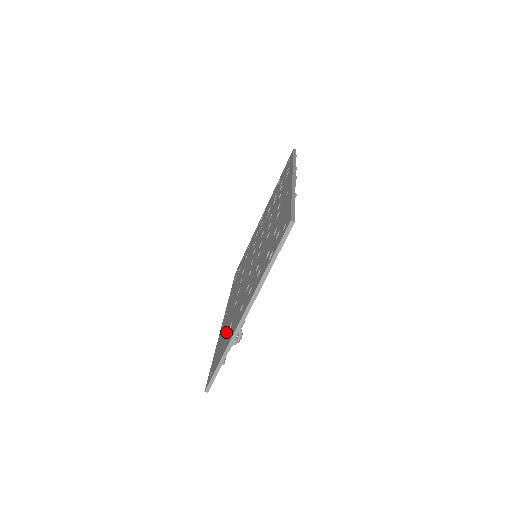
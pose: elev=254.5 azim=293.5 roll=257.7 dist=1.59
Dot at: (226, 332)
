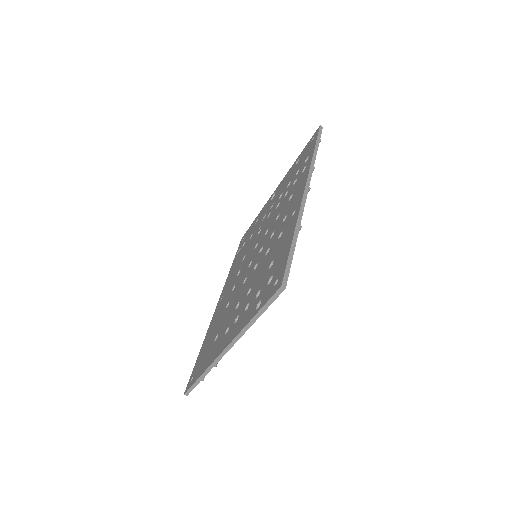
Dot at: (212, 338)
